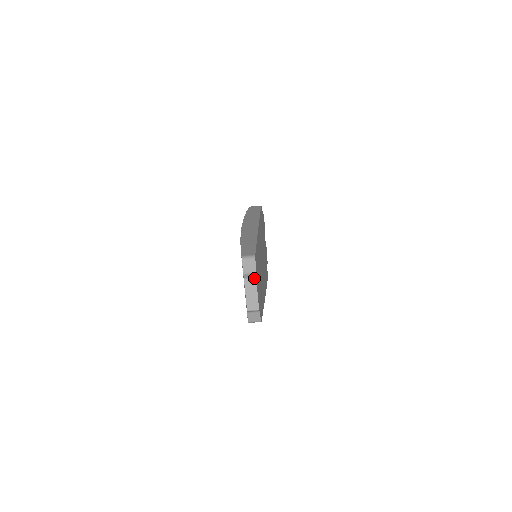
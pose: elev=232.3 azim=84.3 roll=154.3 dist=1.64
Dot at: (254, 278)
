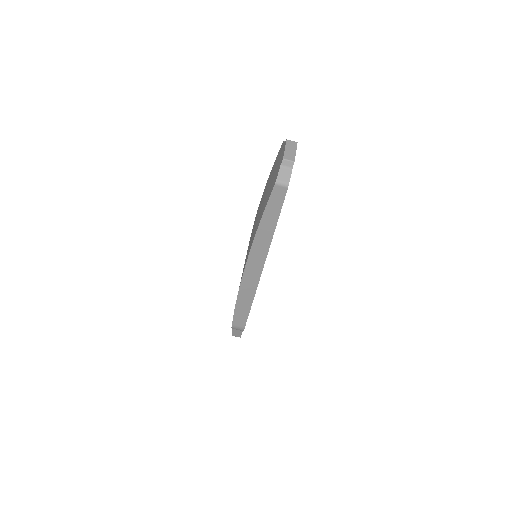
Dot at: occluded
